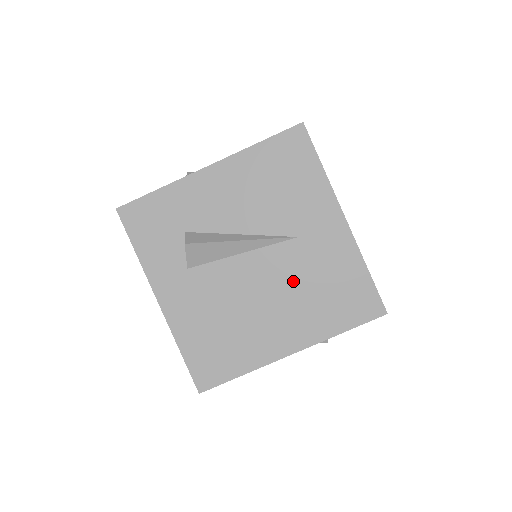
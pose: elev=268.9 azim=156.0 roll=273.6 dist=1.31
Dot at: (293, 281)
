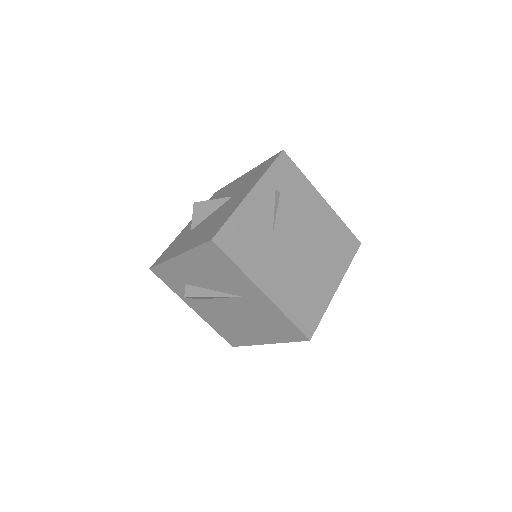
Dot at: (250, 315)
